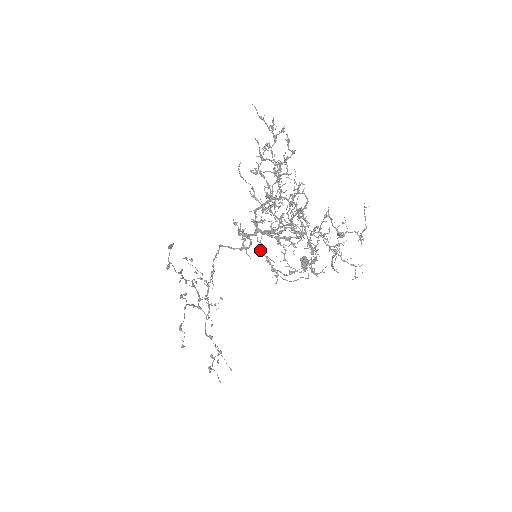
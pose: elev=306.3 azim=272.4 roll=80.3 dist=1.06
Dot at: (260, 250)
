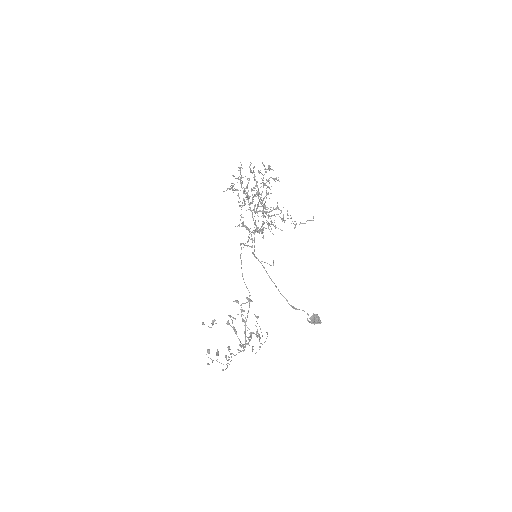
Dot at: occluded
